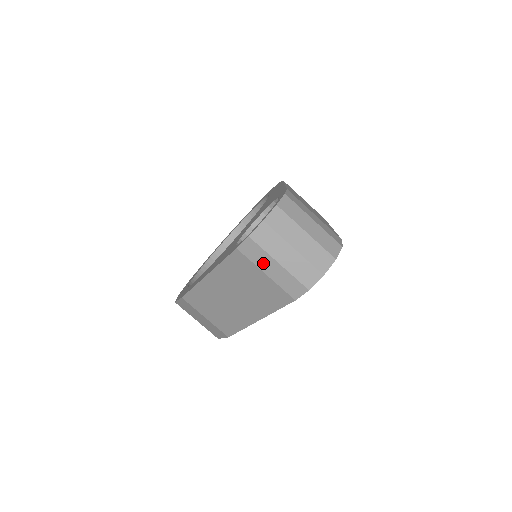
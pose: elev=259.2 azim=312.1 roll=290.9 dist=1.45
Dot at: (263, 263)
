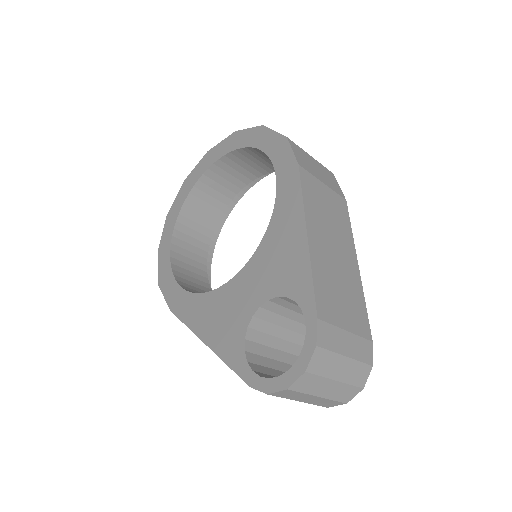
Dot at: occluded
